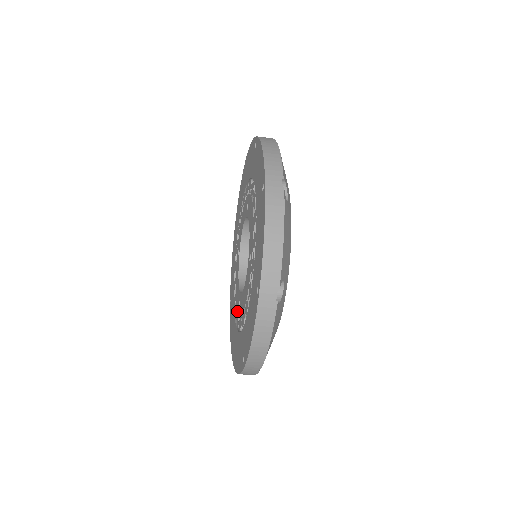
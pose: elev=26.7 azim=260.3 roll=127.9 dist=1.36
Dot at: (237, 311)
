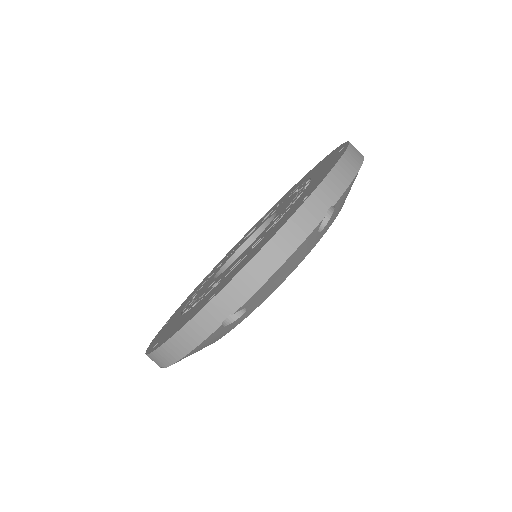
Dot at: (197, 298)
